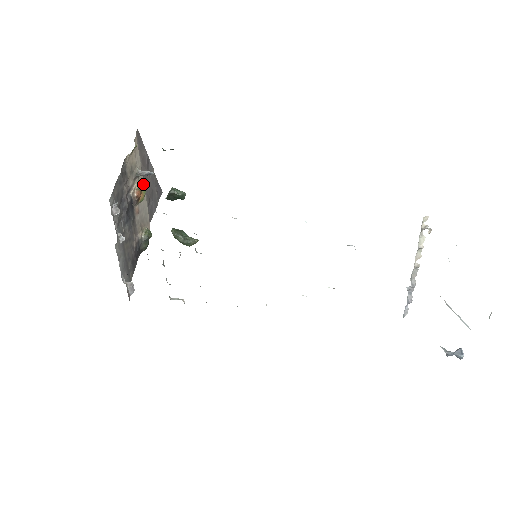
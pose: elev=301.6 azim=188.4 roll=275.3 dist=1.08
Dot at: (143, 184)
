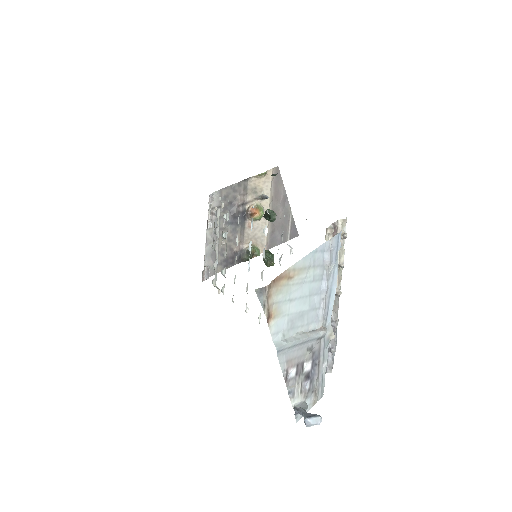
Dot at: occluded
